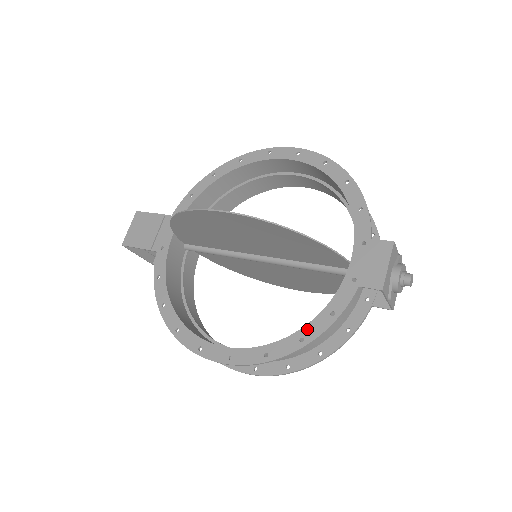
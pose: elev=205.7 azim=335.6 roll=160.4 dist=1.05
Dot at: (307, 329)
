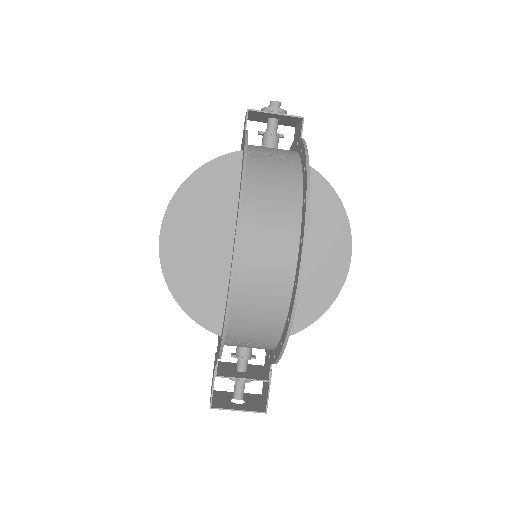
Dot at: (242, 159)
